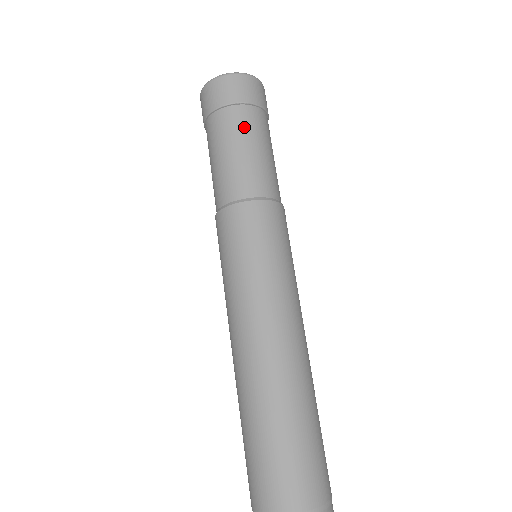
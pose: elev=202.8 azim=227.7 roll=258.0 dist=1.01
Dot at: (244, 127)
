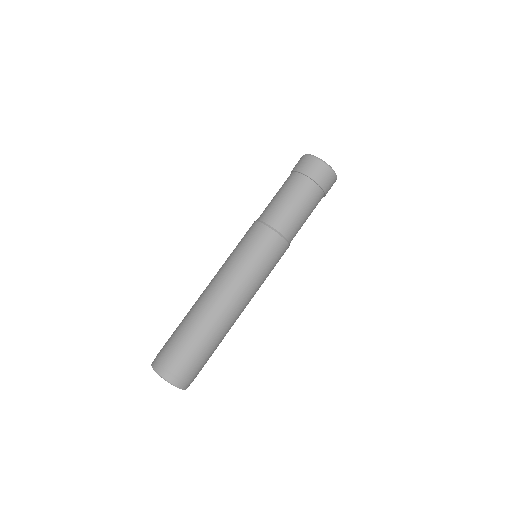
Dot at: (302, 191)
